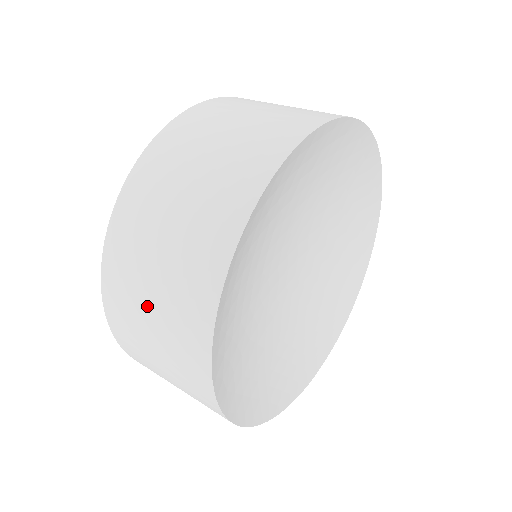
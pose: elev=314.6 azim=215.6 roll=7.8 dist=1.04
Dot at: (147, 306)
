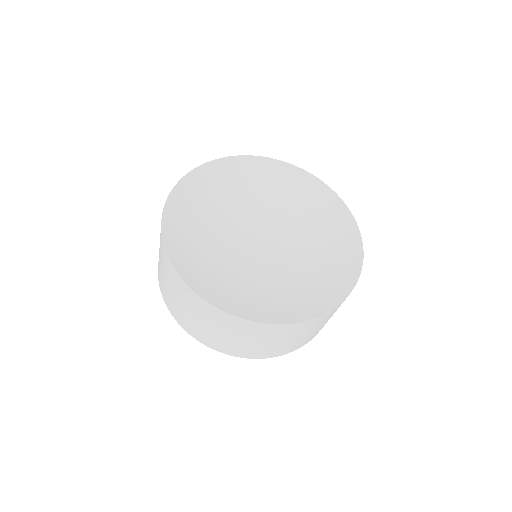
Dot at: occluded
